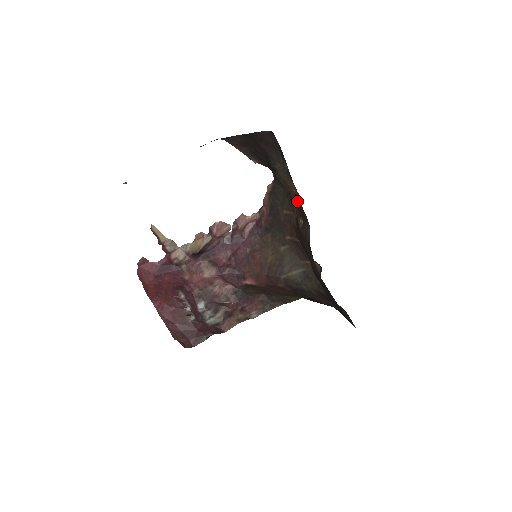
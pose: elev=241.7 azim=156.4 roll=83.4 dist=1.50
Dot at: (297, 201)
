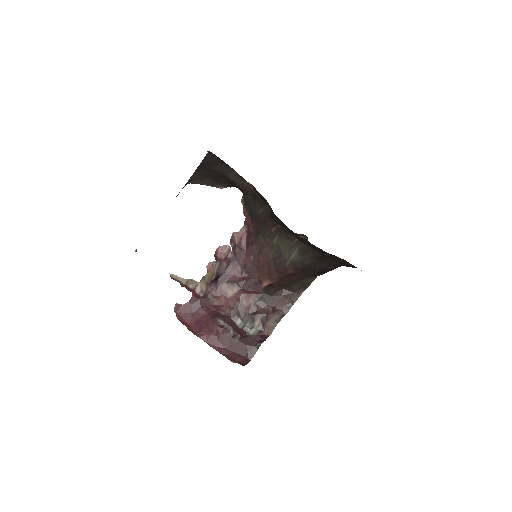
Dot at: (258, 194)
